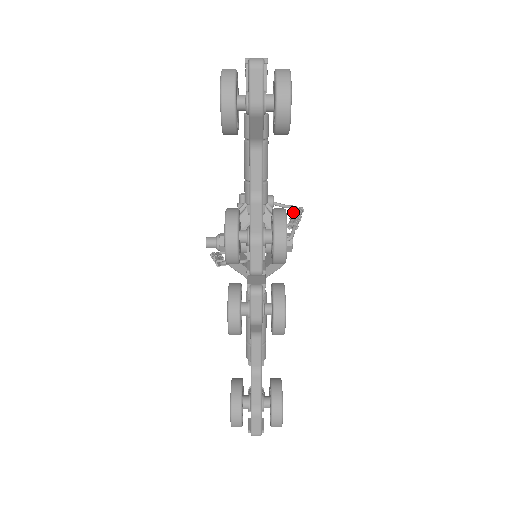
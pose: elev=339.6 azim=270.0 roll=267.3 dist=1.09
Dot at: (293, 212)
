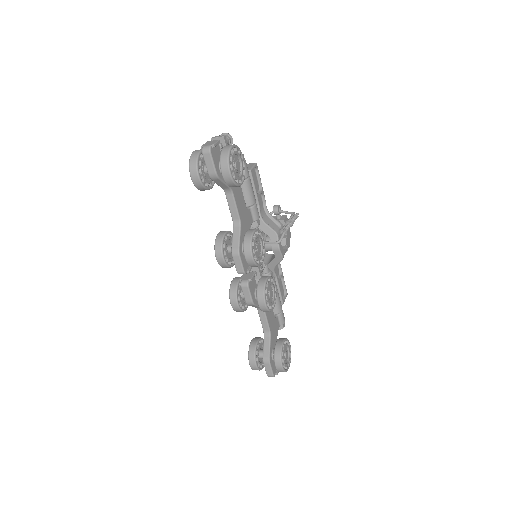
Dot at: (288, 219)
